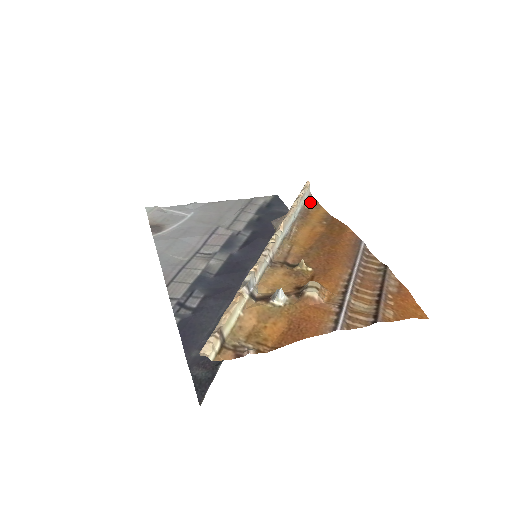
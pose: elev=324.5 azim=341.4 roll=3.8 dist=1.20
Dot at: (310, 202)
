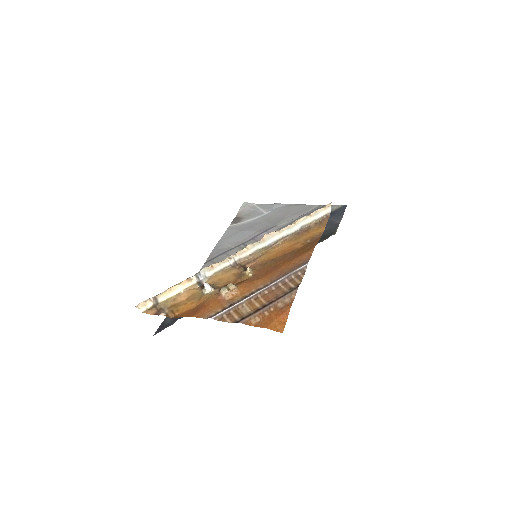
Dot at: (320, 221)
